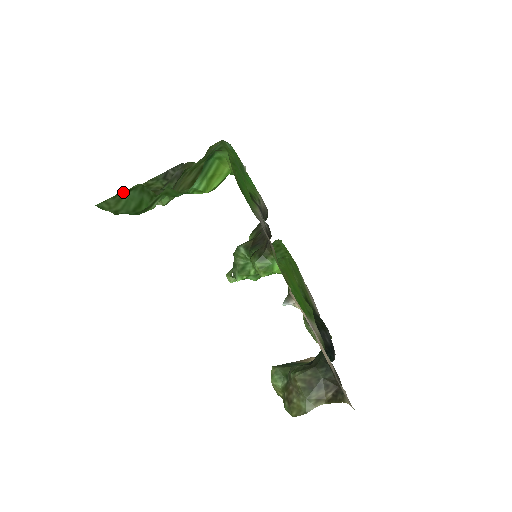
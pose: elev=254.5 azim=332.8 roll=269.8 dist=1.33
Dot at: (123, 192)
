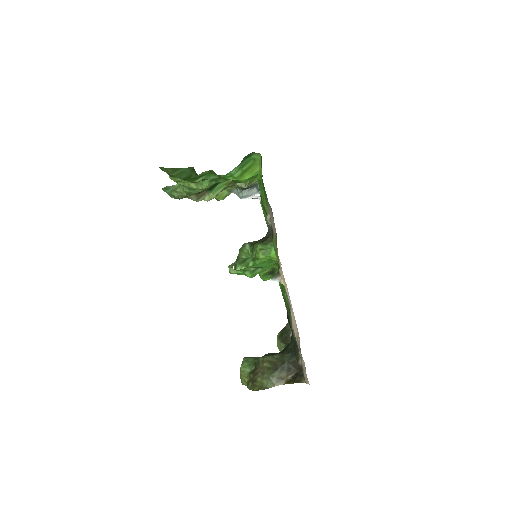
Dot at: (179, 168)
